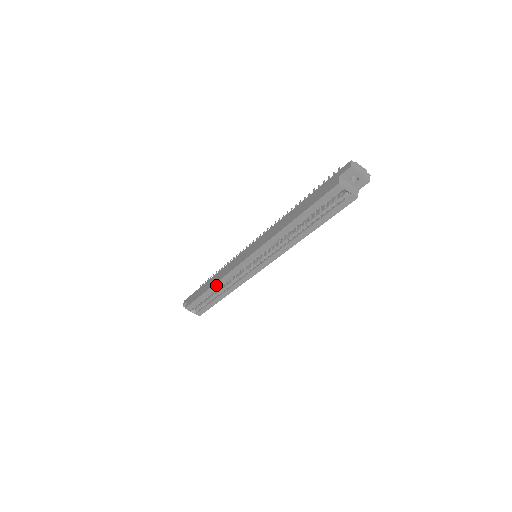
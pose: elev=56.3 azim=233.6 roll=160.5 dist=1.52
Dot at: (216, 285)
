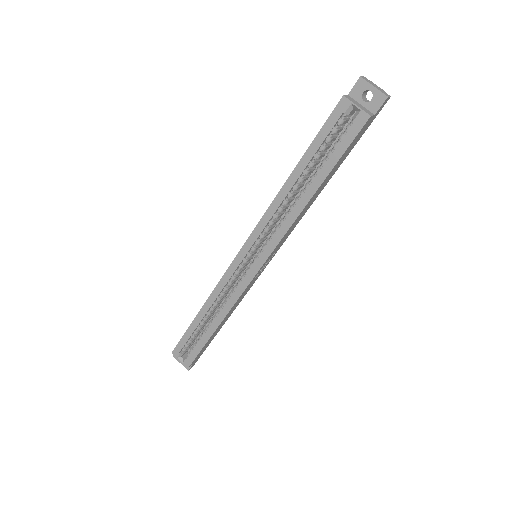
Dot at: (206, 305)
